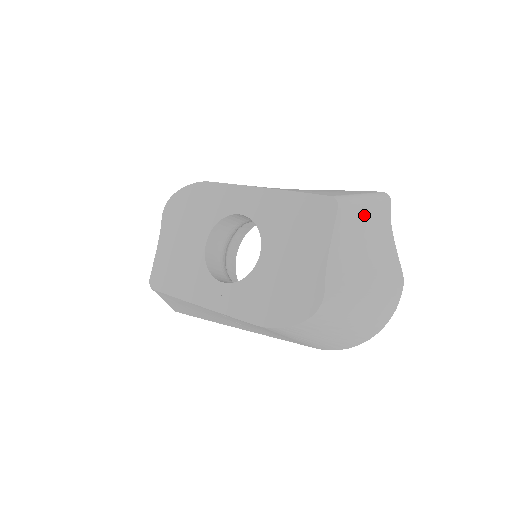
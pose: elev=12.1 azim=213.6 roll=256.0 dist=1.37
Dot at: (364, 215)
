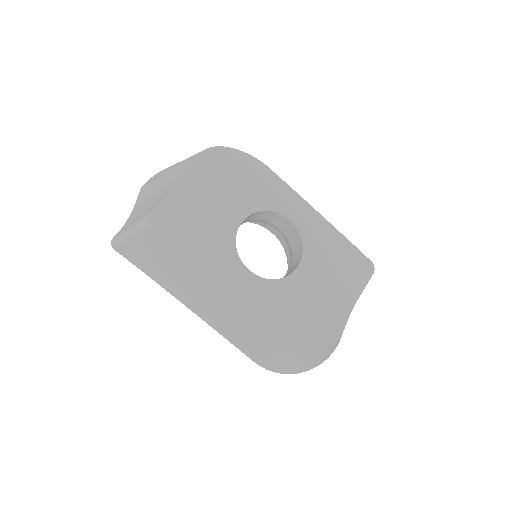
Dot at: occluded
